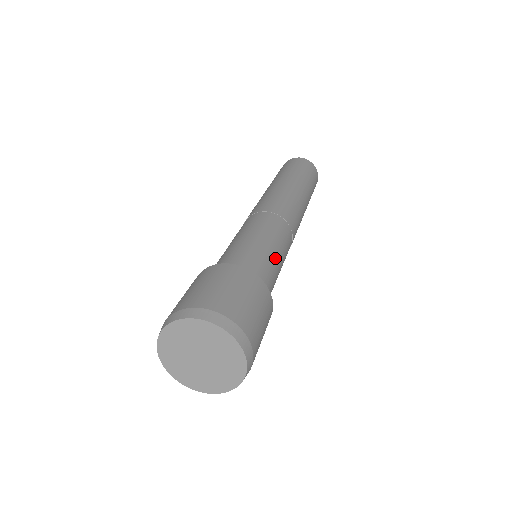
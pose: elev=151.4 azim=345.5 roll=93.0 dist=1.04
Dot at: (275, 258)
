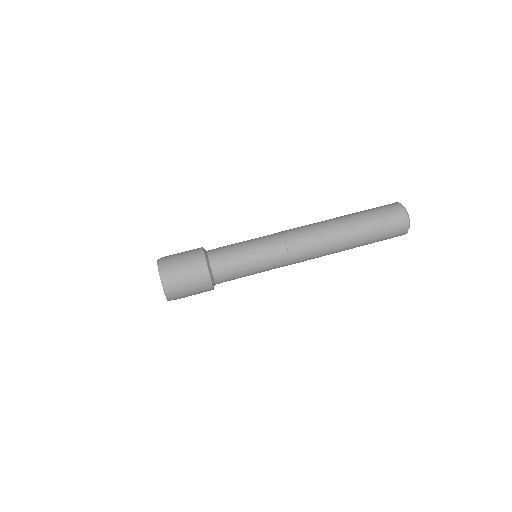
Dot at: (245, 265)
